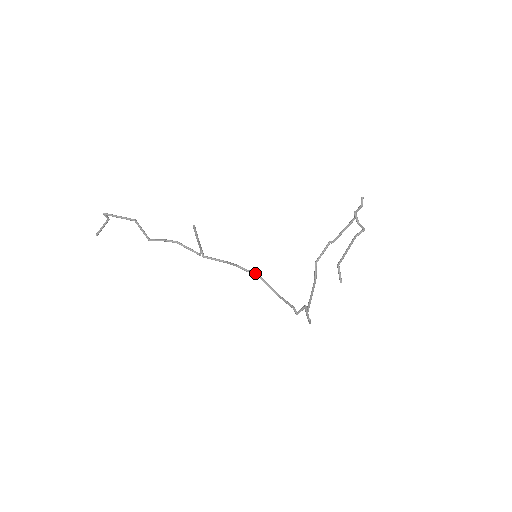
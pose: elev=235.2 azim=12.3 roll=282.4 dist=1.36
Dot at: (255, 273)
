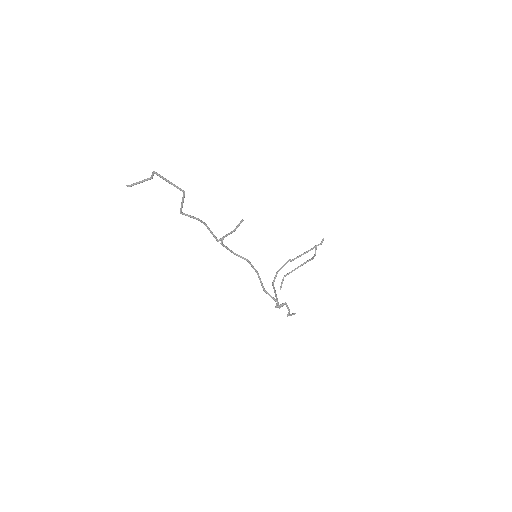
Dot at: occluded
